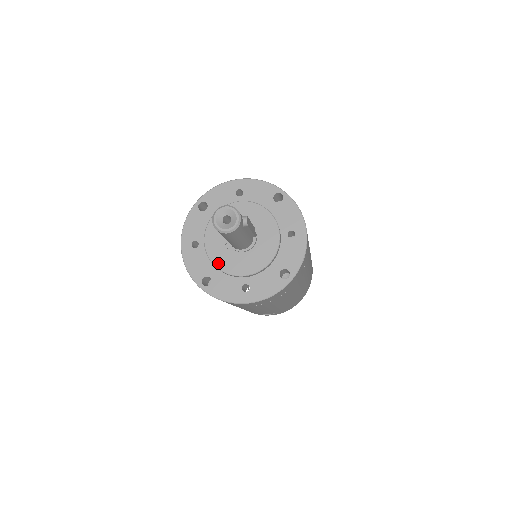
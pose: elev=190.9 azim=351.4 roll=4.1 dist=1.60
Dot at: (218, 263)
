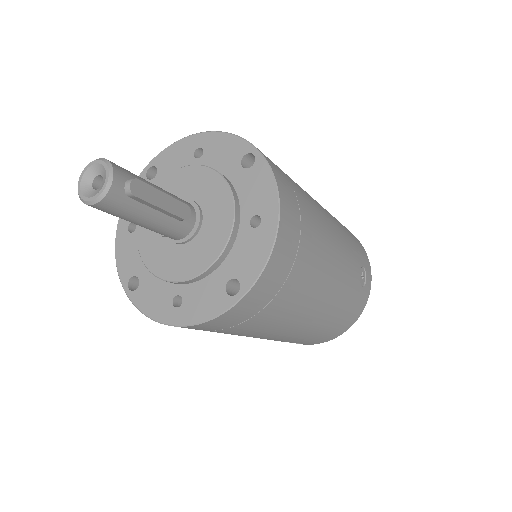
Dot at: (147, 257)
